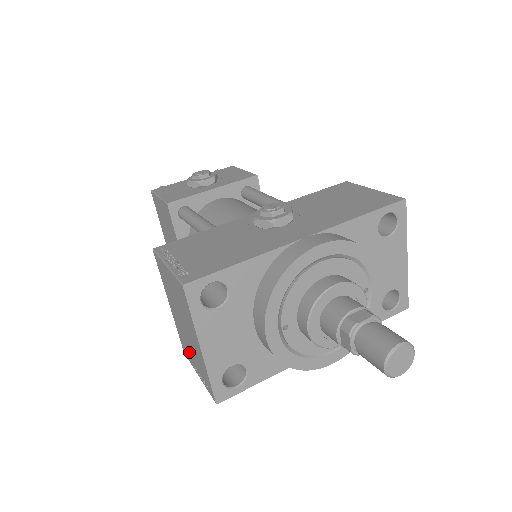
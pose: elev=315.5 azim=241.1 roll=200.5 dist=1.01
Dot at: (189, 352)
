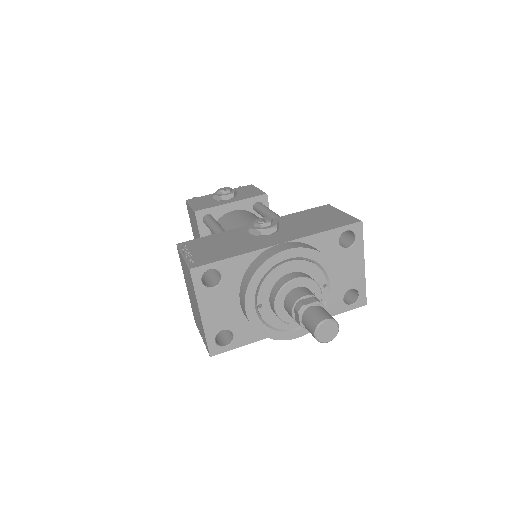
Dot at: (197, 320)
